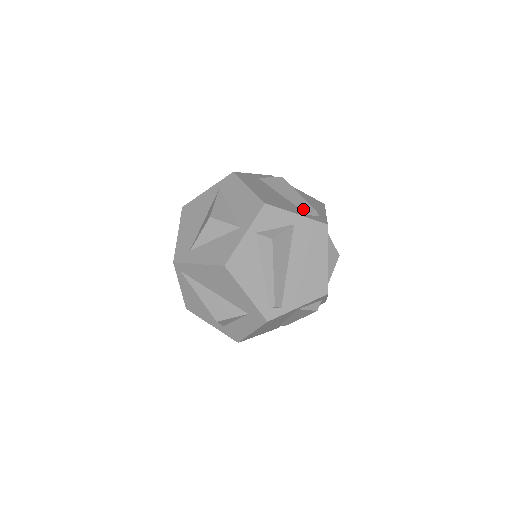
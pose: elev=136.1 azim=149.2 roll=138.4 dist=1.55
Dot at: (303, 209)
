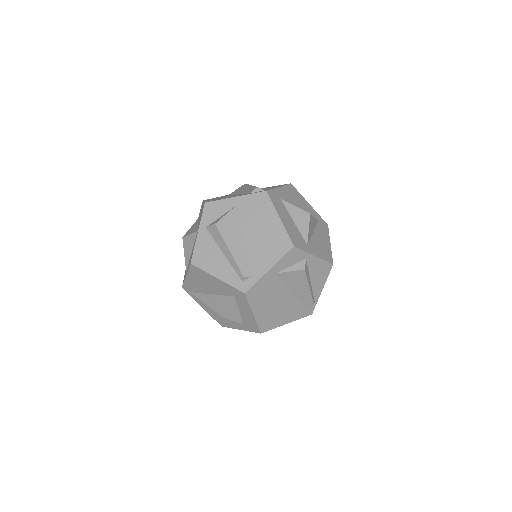
Dot at: (248, 192)
